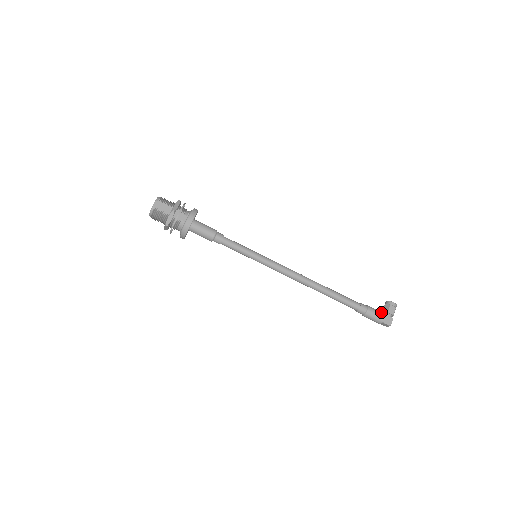
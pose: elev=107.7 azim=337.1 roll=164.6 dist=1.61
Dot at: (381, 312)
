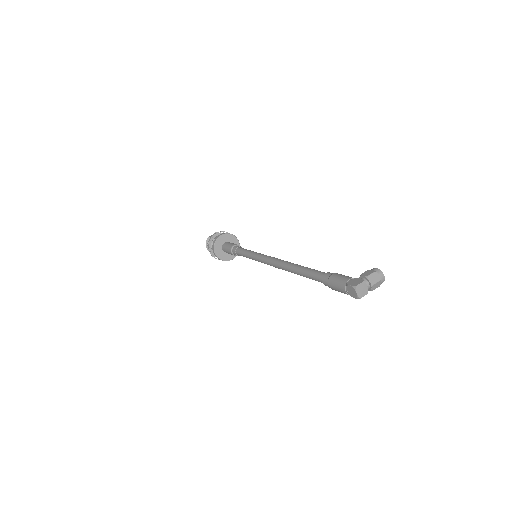
Dot at: occluded
